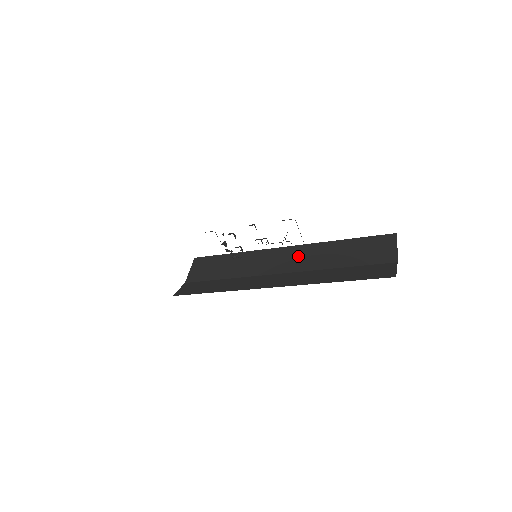
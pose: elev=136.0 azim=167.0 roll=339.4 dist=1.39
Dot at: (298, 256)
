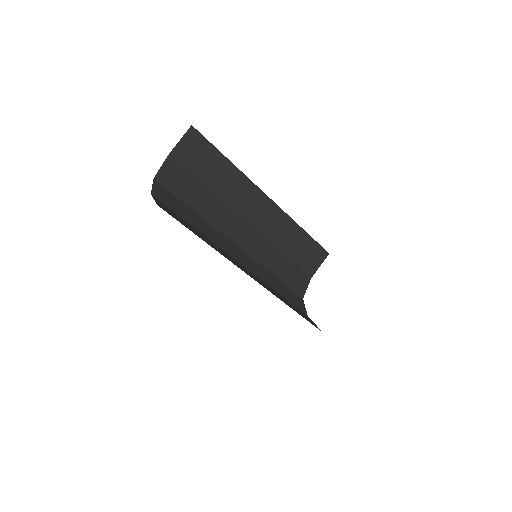
Dot at: (269, 217)
